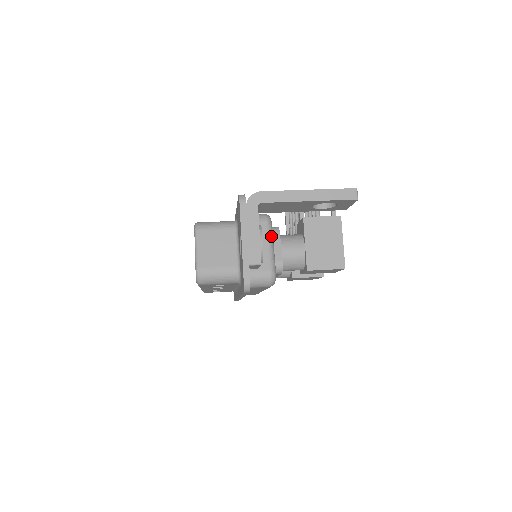
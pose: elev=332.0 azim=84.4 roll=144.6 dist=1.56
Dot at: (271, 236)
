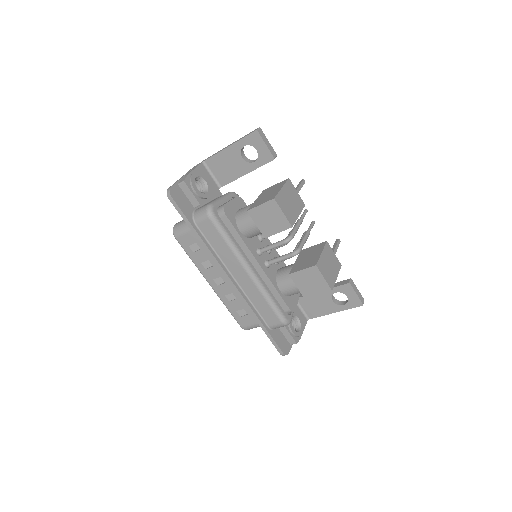
Dot at: (226, 196)
